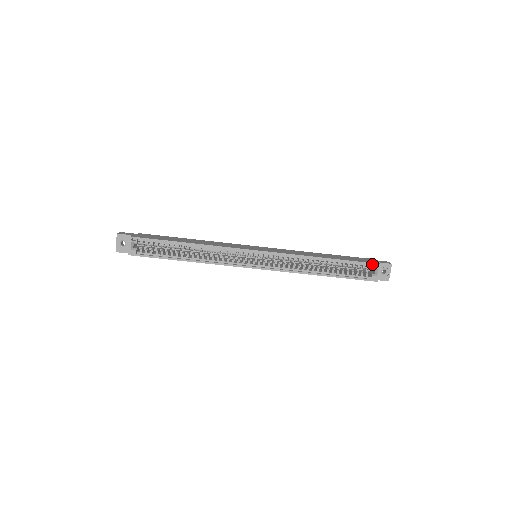
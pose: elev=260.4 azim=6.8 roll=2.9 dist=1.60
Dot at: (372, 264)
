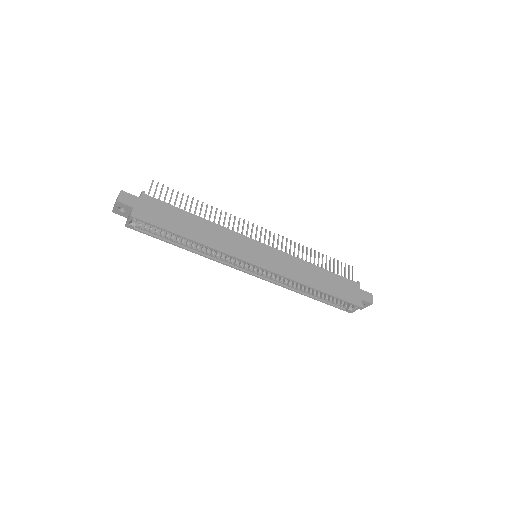
Dot at: (354, 305)
